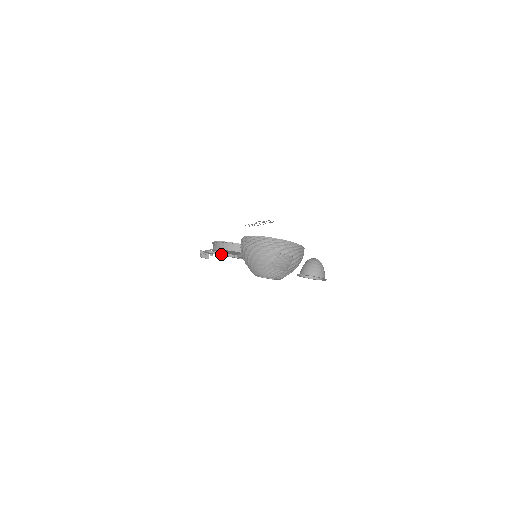
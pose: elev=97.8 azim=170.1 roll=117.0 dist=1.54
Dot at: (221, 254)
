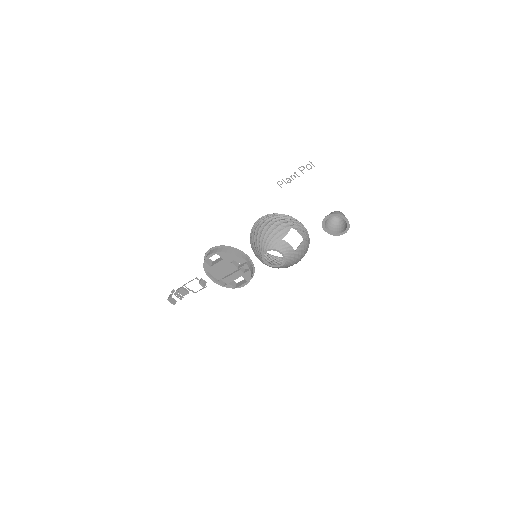
Dot at: (207, 273)
